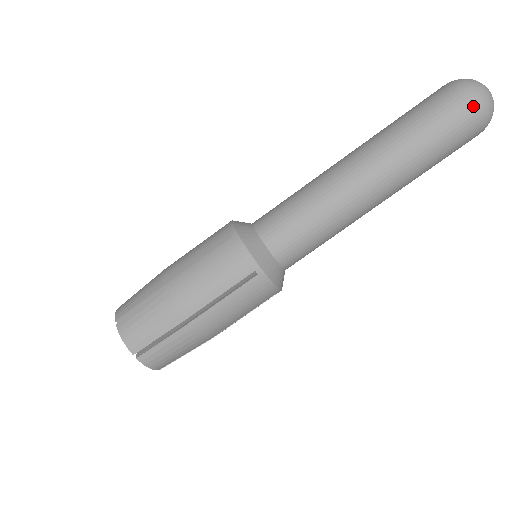
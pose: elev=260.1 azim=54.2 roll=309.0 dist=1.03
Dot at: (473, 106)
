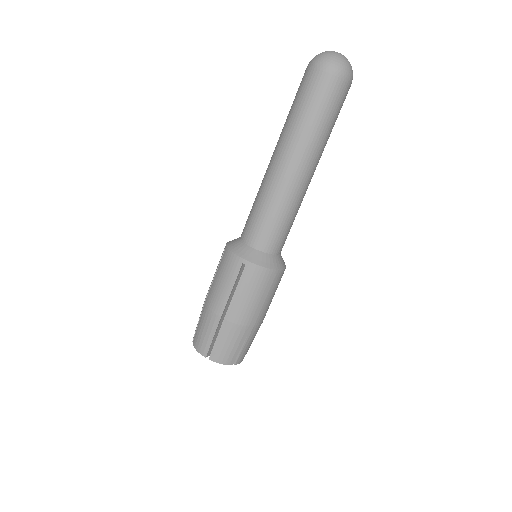
Dot at: (320, 71)
